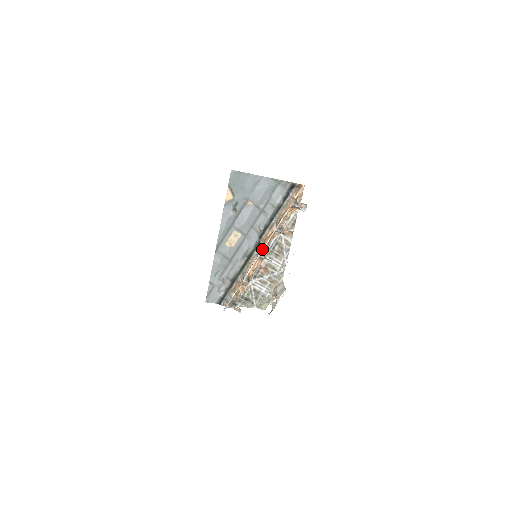
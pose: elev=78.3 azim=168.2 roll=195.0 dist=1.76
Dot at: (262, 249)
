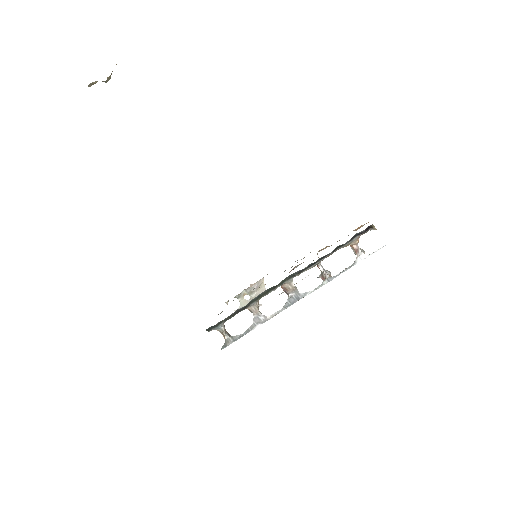
Dot at: occluded
